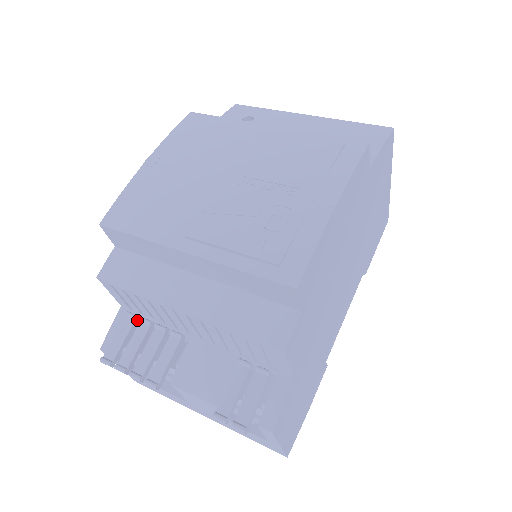
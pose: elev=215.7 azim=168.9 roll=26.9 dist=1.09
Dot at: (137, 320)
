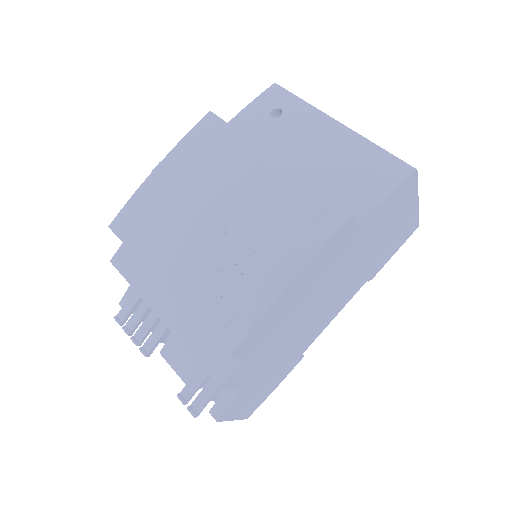
Dot at: occluded
